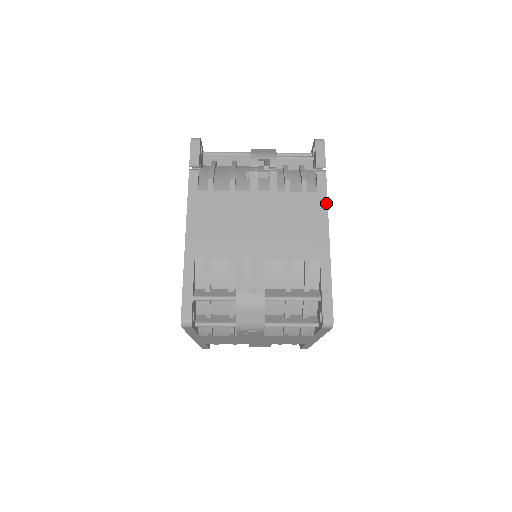
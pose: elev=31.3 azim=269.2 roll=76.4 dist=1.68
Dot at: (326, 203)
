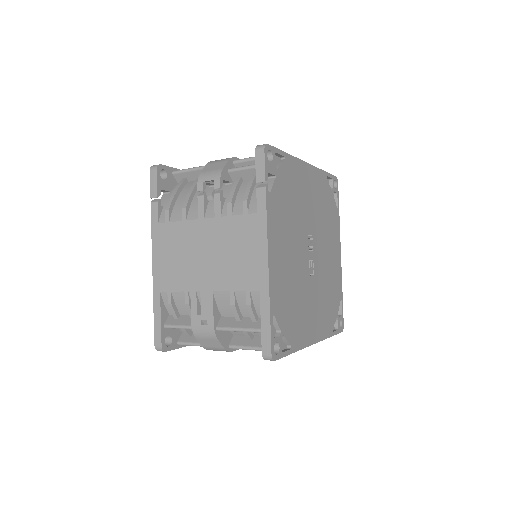
Dot at: (265, 226)
